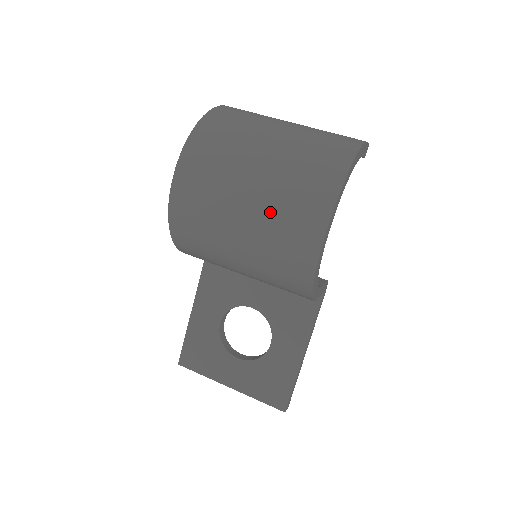
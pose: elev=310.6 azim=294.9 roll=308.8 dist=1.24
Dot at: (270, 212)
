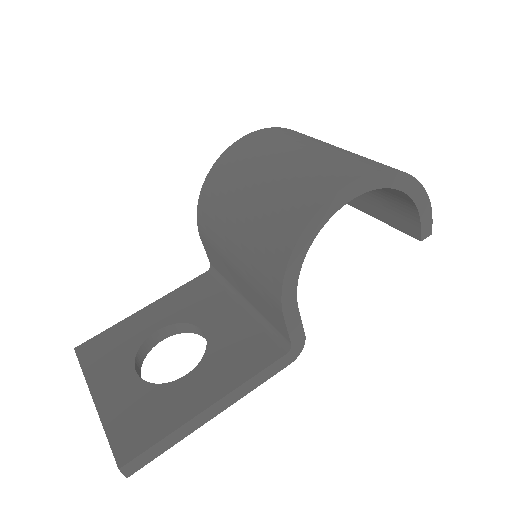
Dot at: (309, 162)
